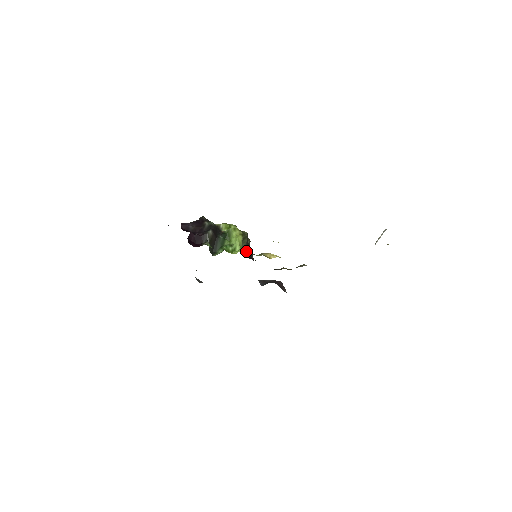
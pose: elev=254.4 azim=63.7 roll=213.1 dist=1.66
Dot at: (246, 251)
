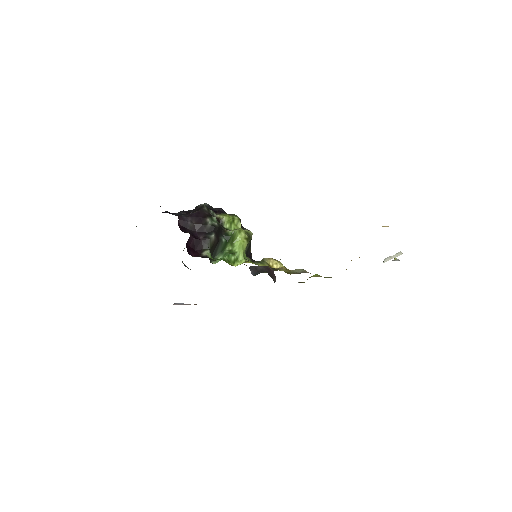
Dot at: (248, 258)
